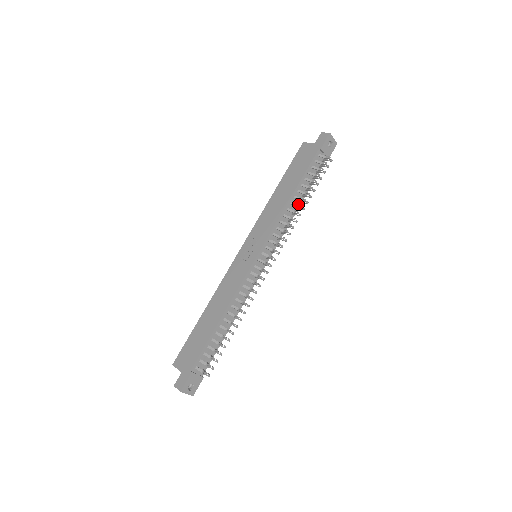
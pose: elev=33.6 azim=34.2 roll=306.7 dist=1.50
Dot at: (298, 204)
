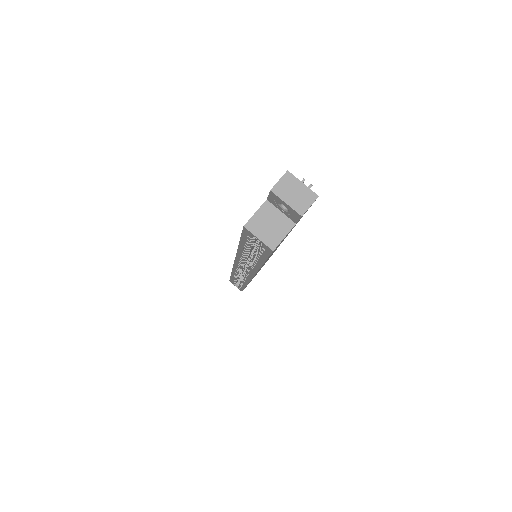
Dot at: occluded
